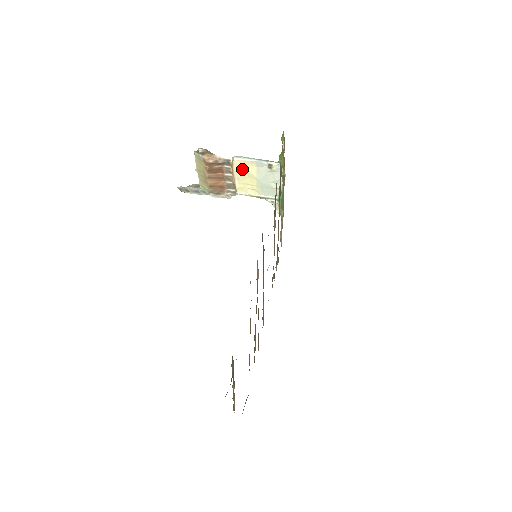
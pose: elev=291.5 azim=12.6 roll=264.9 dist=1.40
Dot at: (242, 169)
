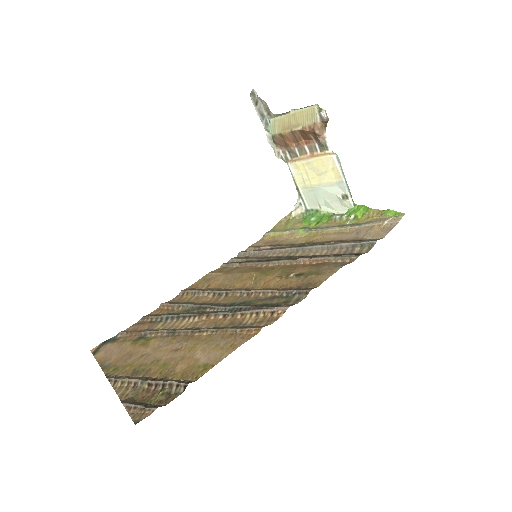
Dot at: (324, 166)
